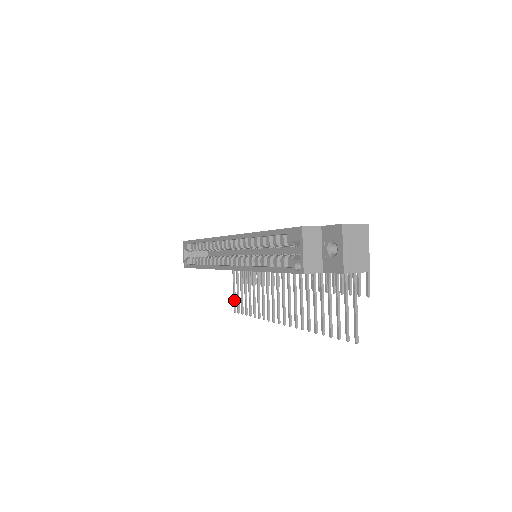
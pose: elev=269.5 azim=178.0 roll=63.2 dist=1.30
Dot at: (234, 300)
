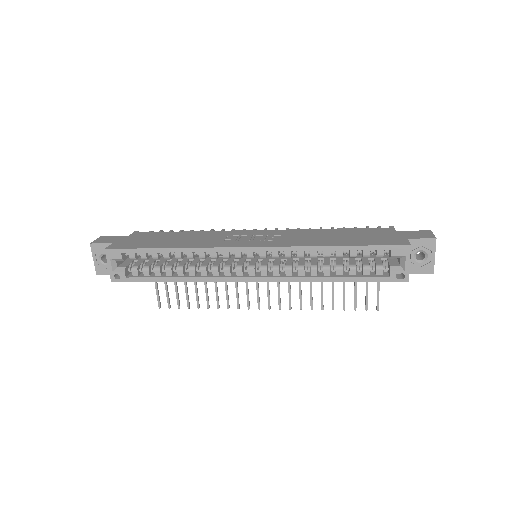
Dot at: (158, 296)
